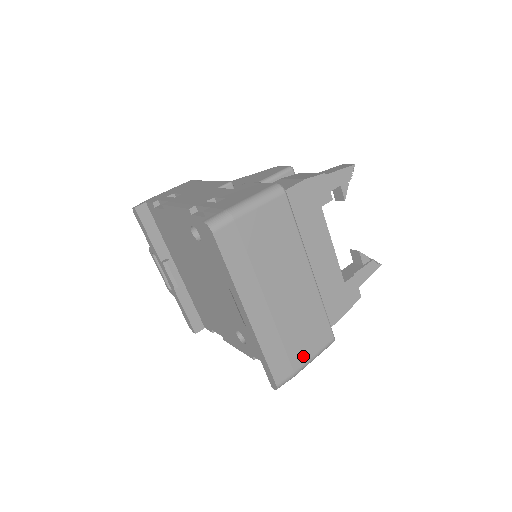
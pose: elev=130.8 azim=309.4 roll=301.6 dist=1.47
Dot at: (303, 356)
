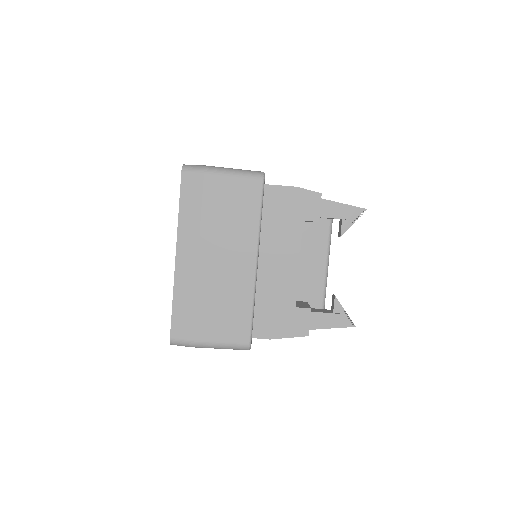
Dot at: (208, 333)
